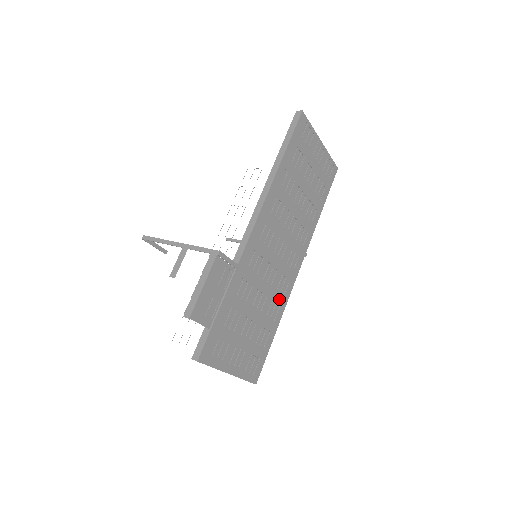
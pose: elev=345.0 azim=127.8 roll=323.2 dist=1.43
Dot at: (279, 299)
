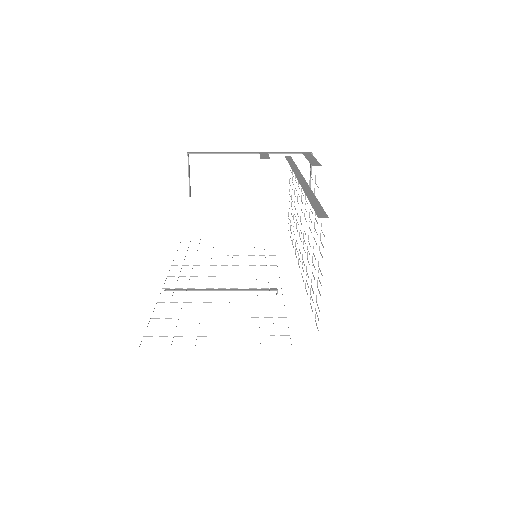
Dot at: occluded
